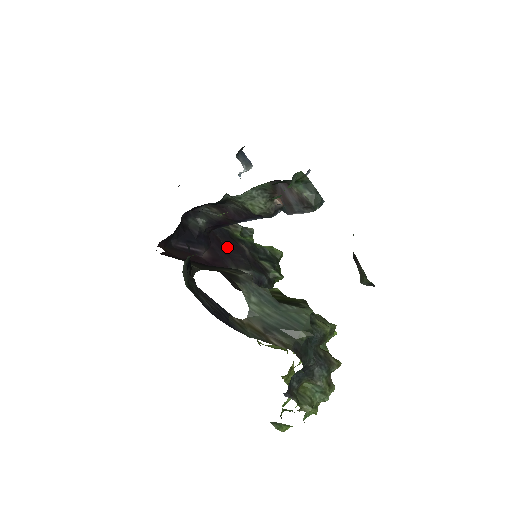
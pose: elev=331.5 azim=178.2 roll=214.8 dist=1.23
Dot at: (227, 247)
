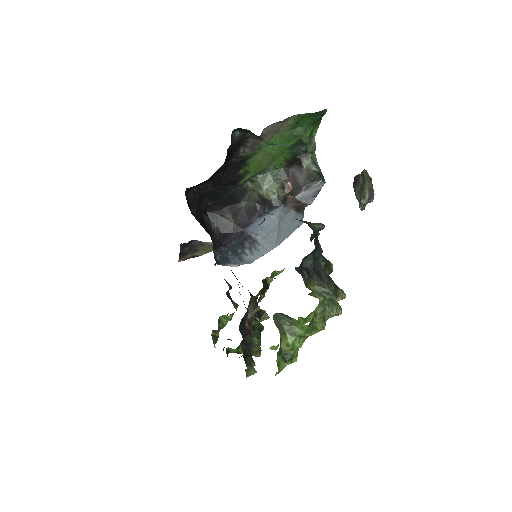
Dot at: occluded
